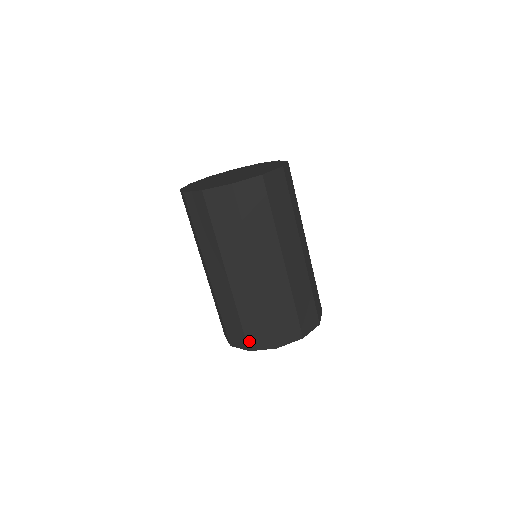
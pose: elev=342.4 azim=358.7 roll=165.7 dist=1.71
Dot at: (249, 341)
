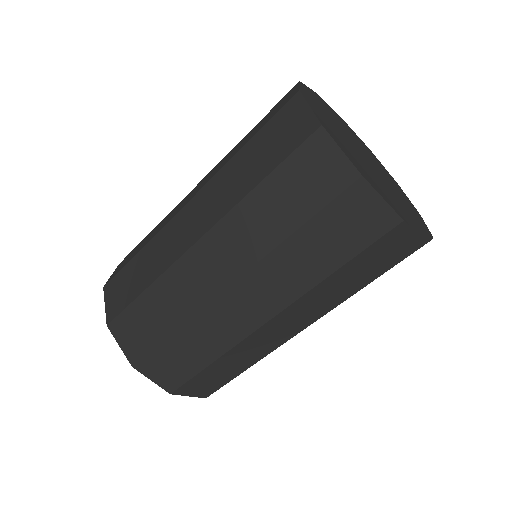
Dot at: (148, 360)
